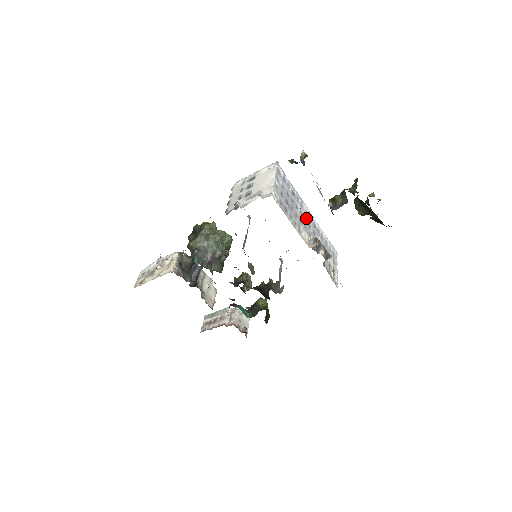
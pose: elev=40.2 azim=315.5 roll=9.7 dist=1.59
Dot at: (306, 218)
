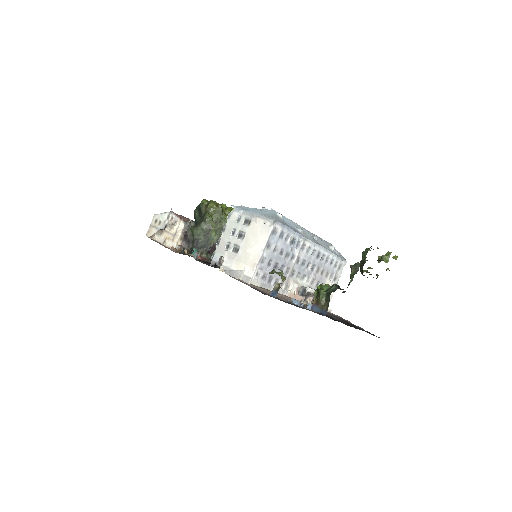
Dot at: (305, 258)
